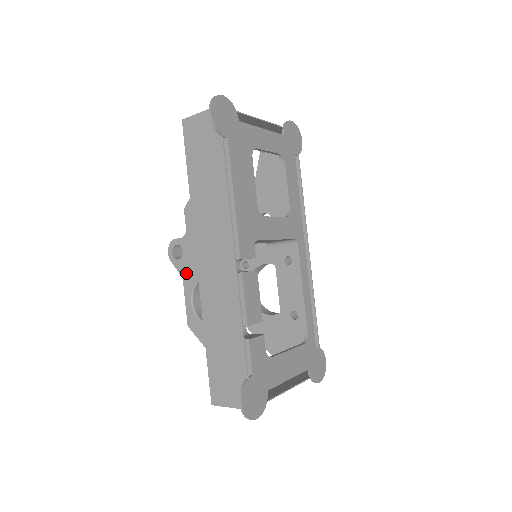
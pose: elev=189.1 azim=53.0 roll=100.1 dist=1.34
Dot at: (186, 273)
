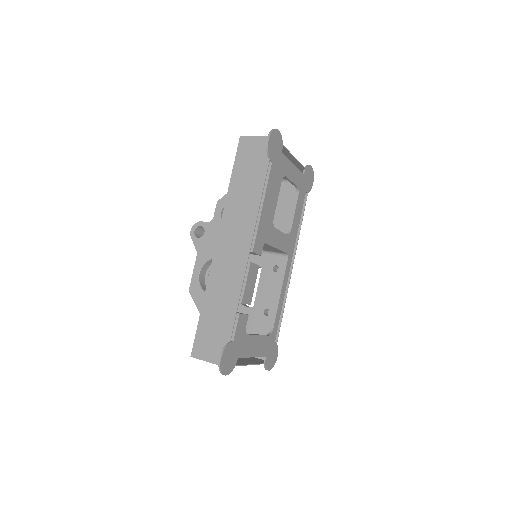
Dot at: (202, 250)
